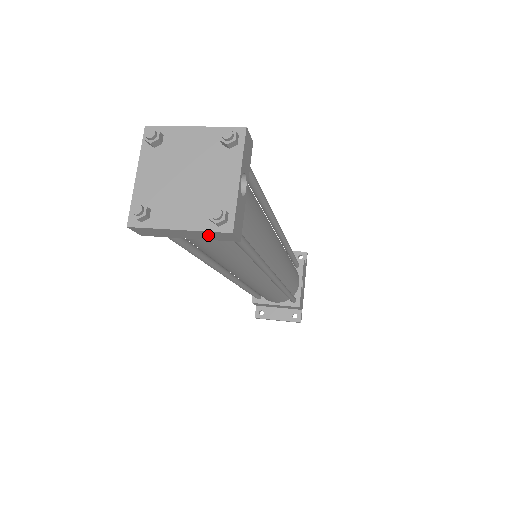
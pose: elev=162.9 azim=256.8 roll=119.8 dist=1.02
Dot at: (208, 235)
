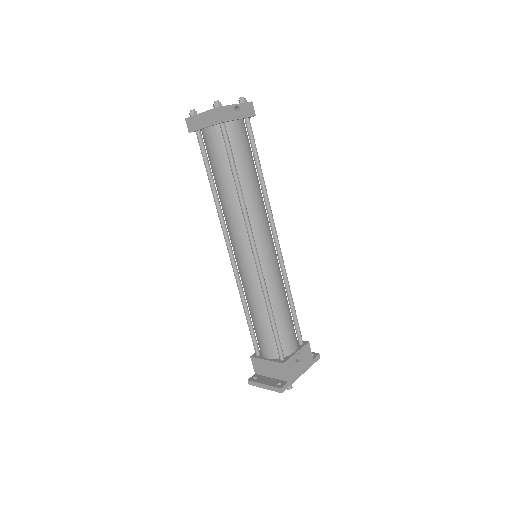
Dot at: (211, 117)
